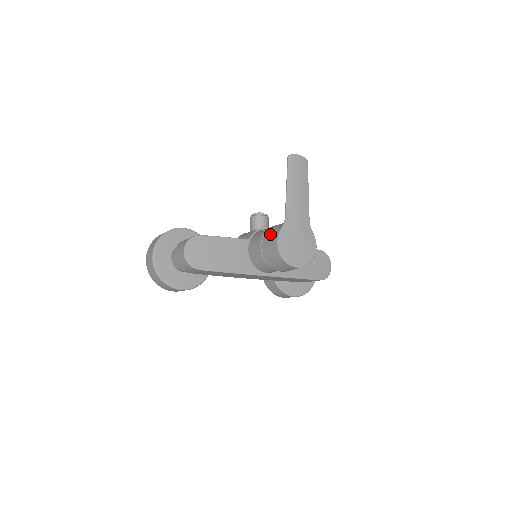
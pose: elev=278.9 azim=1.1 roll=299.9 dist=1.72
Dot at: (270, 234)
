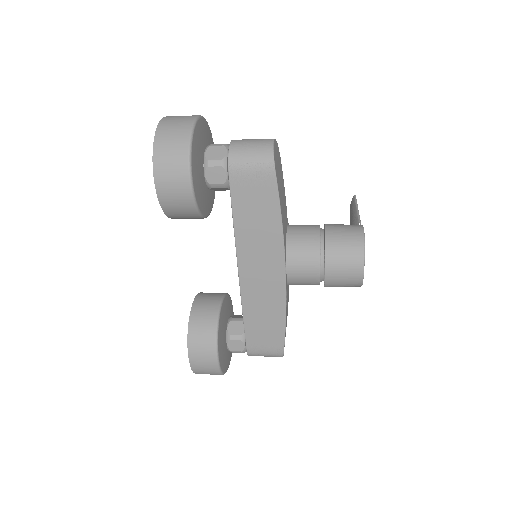
Dot at: (342, 224)
